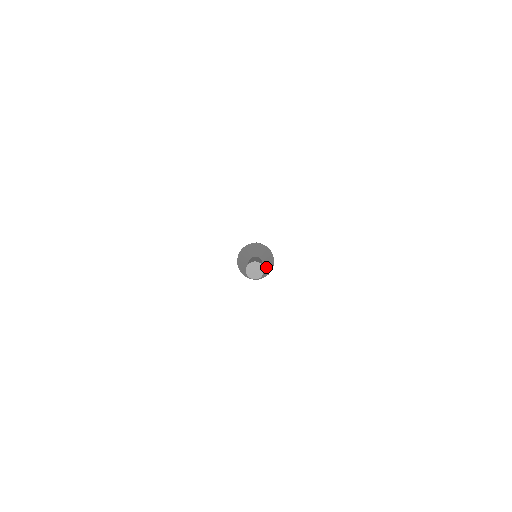
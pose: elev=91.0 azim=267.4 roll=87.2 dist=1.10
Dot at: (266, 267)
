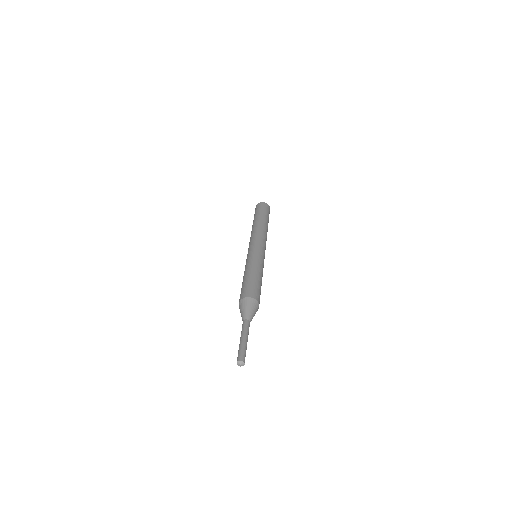
Dot at: occluded
